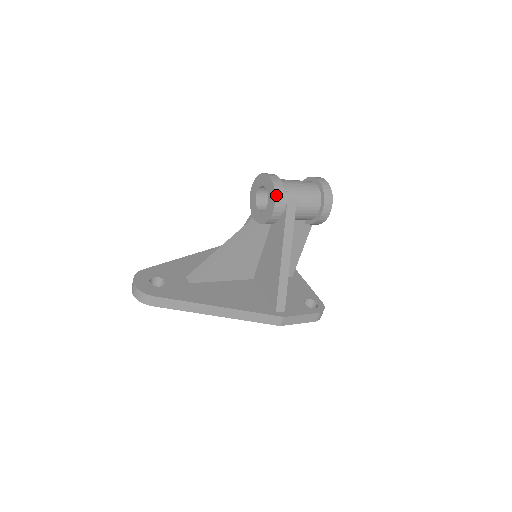
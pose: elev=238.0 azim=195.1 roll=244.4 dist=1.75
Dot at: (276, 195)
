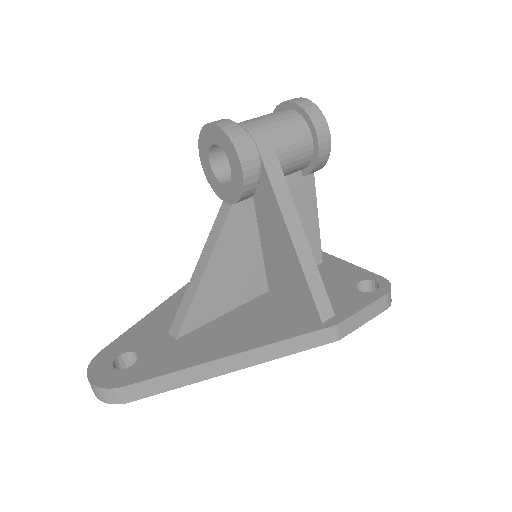
Dot at: (234, 144)
